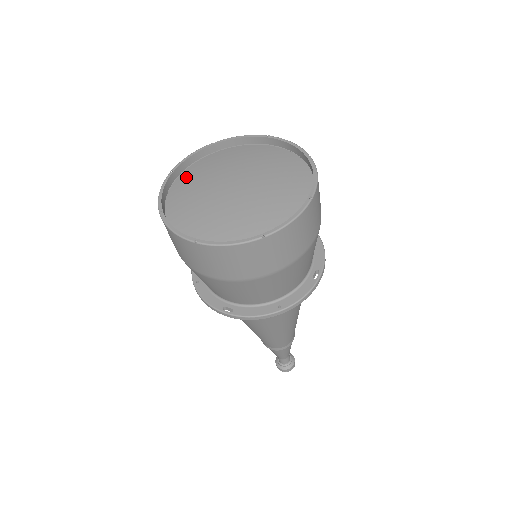
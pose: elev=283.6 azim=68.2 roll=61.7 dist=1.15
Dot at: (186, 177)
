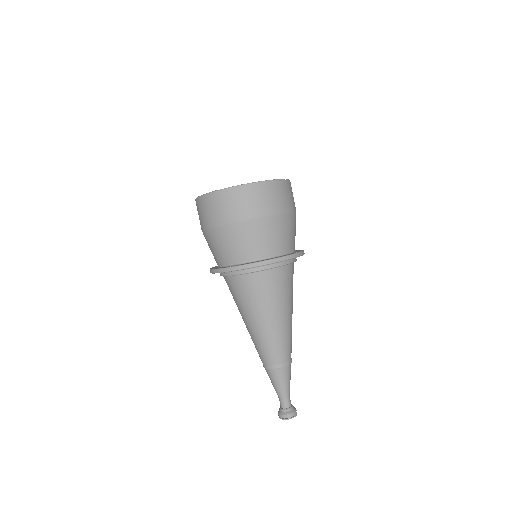
Dot at: occluded
